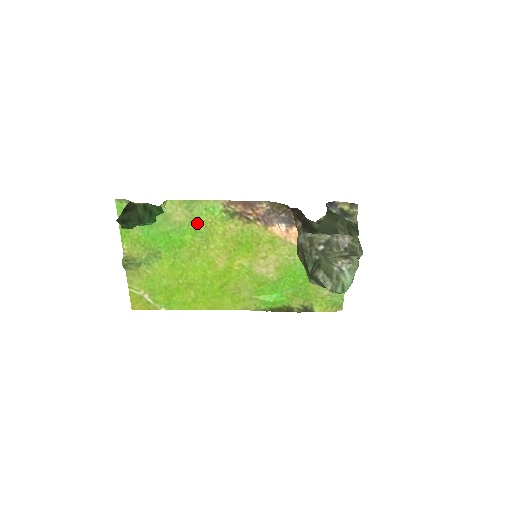
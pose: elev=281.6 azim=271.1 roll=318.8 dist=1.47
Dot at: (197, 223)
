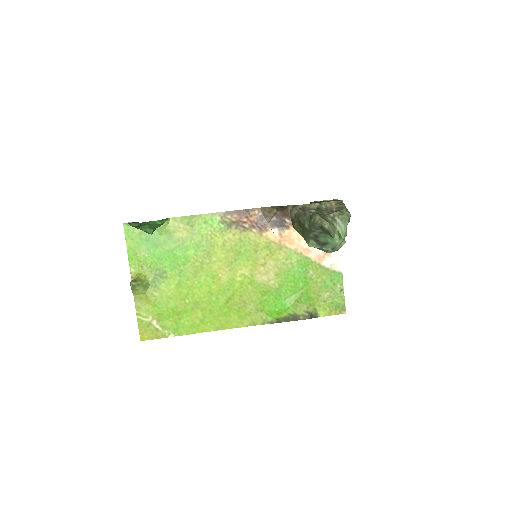
Dot at: (198, 237)
